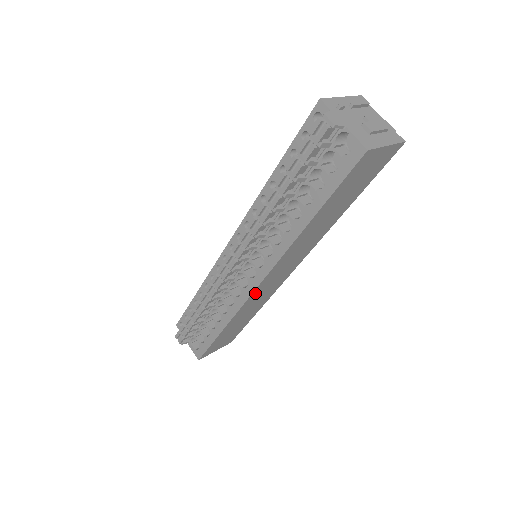
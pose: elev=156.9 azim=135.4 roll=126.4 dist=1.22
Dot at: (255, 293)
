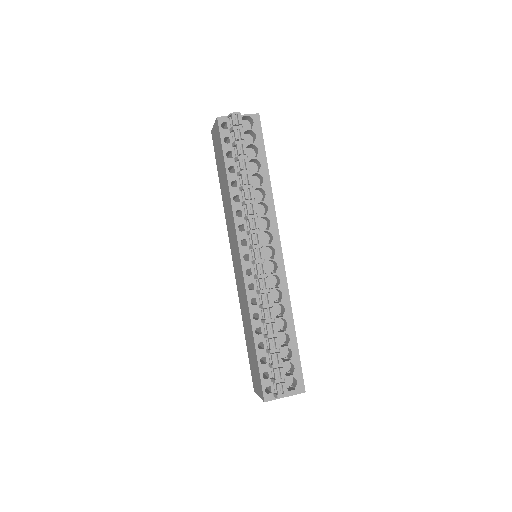
Dot at: (283, 268)
